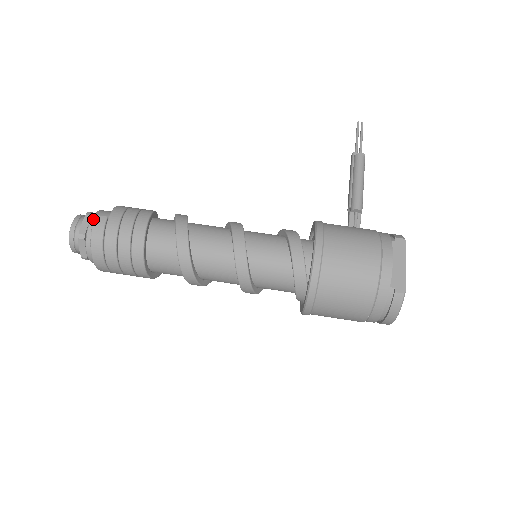
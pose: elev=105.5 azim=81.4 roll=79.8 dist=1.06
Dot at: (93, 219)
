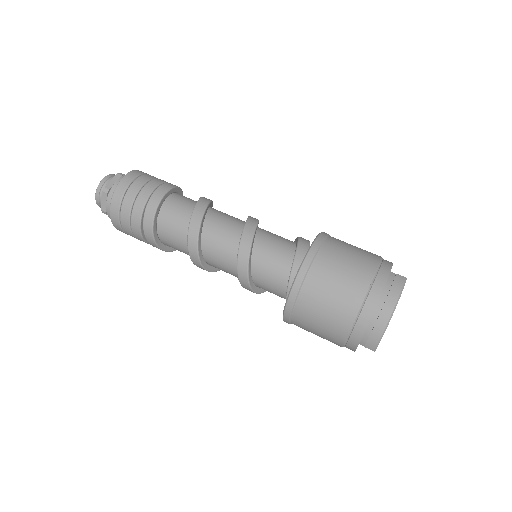
Dot at: occluded
